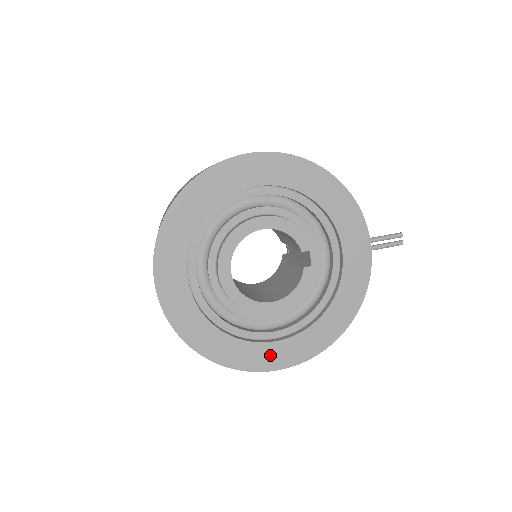
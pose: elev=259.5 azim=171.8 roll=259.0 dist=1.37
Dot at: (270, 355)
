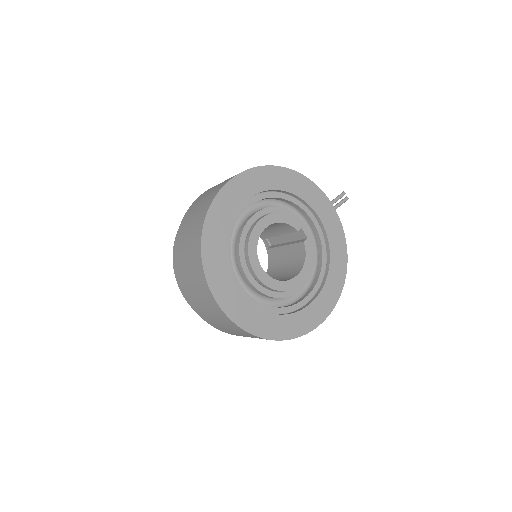
Dot at: (312, 315)
